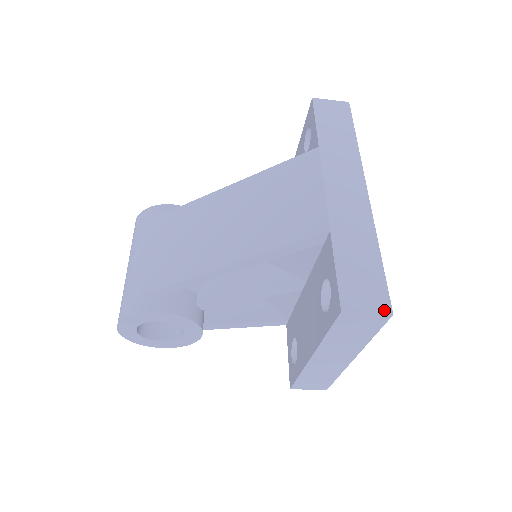
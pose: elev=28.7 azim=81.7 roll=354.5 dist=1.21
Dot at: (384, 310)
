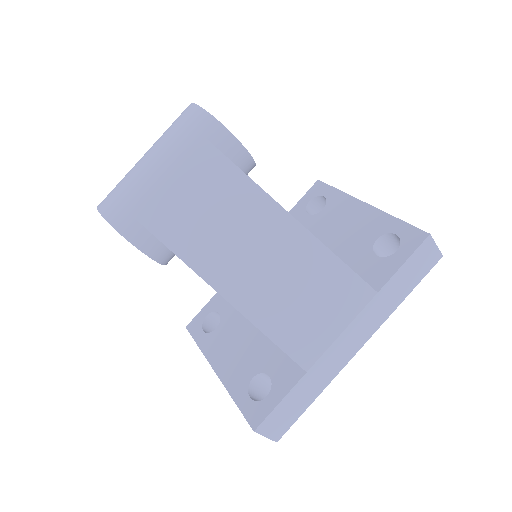
Dot at: (276, 438)
